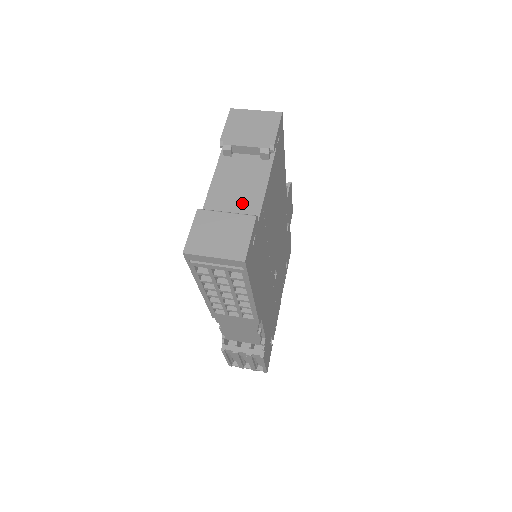
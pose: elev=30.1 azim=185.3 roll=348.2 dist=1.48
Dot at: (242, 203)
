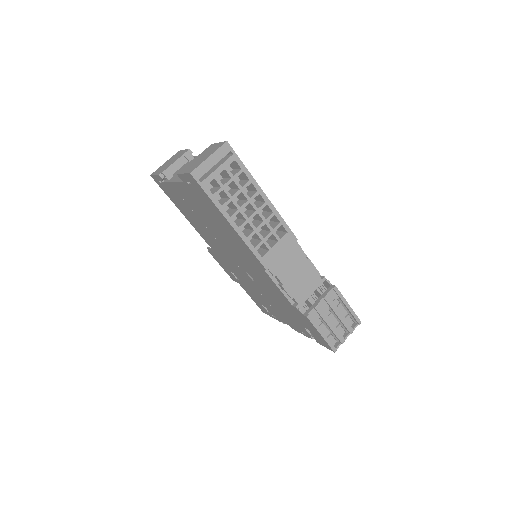
Dot at: occluded
